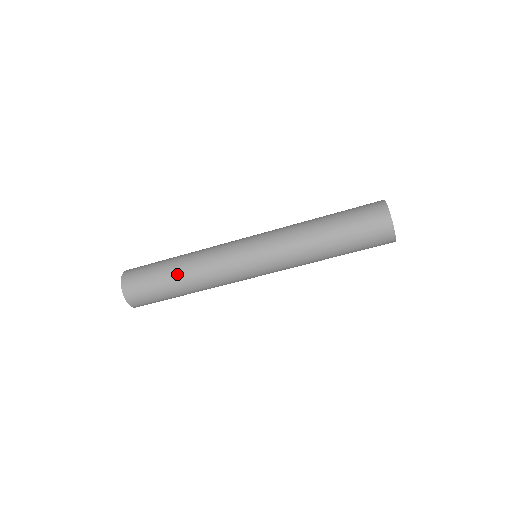
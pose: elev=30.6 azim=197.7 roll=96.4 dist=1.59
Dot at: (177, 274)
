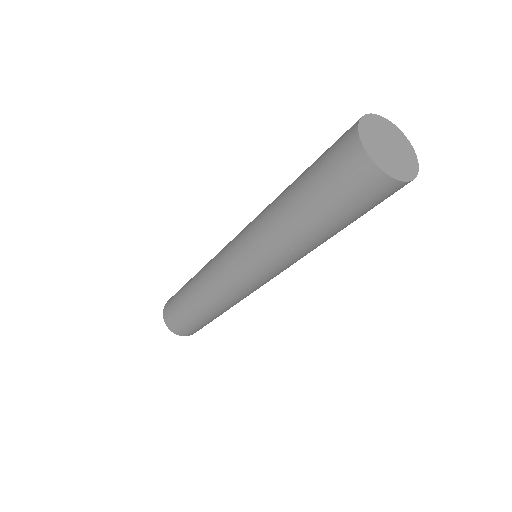
Dot at: (191, 301)
